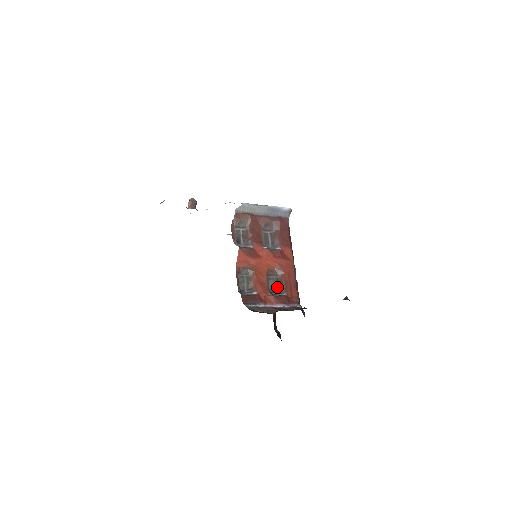
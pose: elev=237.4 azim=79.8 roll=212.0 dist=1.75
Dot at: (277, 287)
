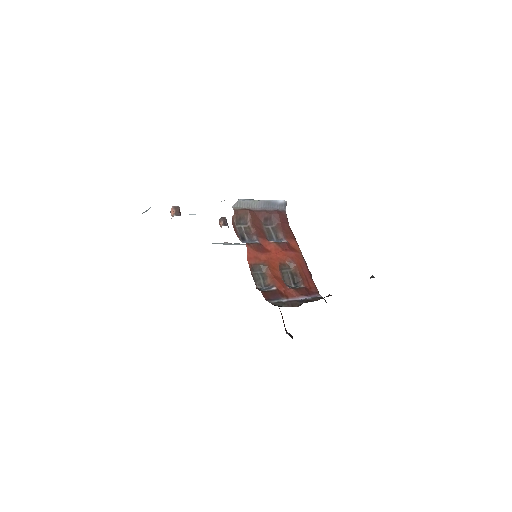
Dot at: (293, 280)
